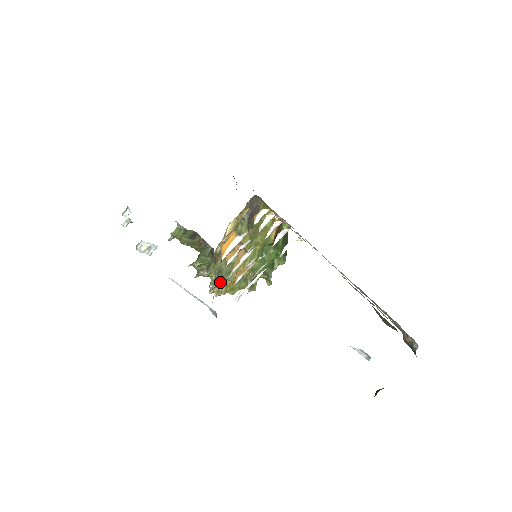
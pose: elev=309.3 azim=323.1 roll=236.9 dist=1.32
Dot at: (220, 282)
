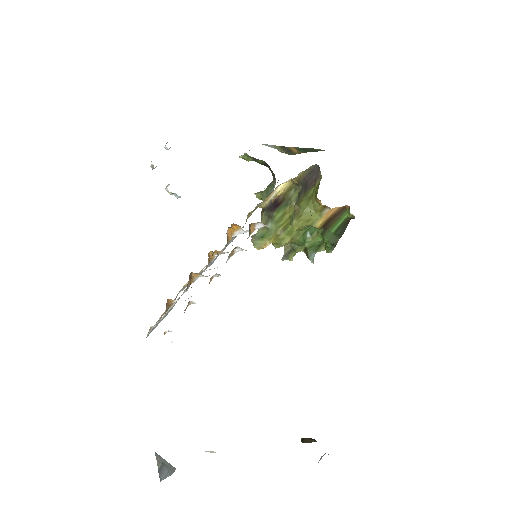
Dot at: occluded
